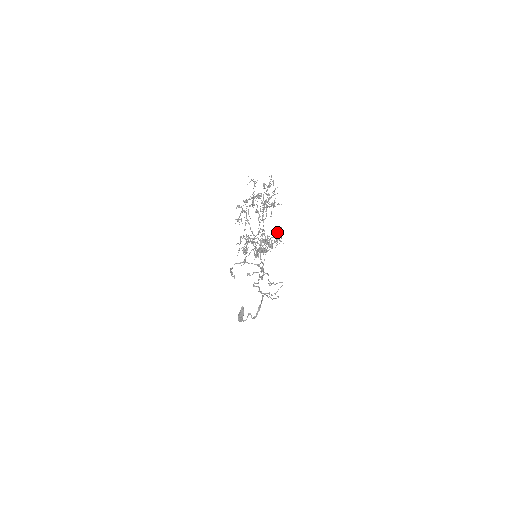
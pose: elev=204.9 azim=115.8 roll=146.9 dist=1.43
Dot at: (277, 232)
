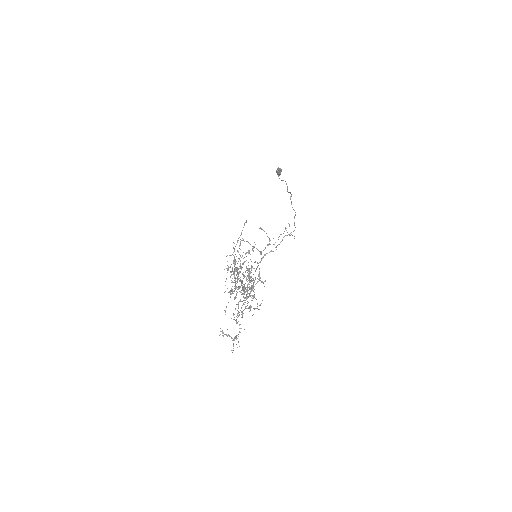
Dot at: occluded
